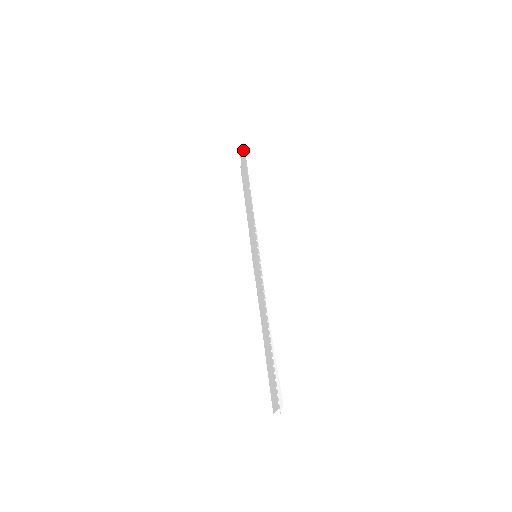
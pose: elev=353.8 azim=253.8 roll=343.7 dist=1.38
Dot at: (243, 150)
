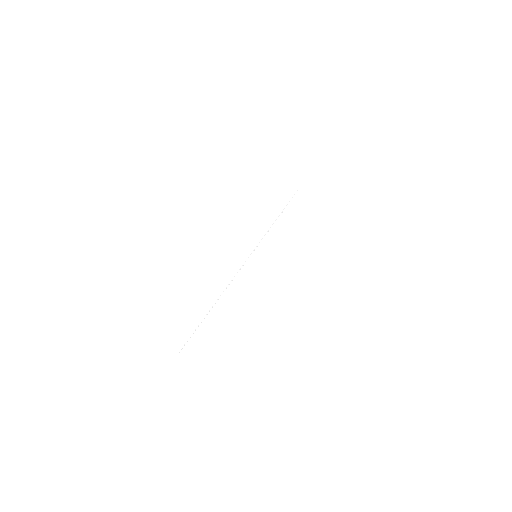
Dot at: occluded
